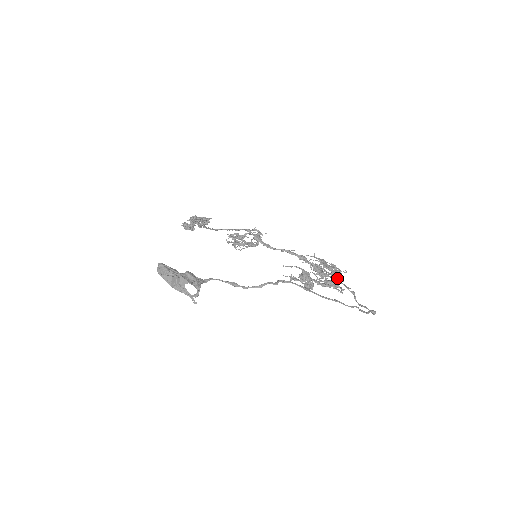
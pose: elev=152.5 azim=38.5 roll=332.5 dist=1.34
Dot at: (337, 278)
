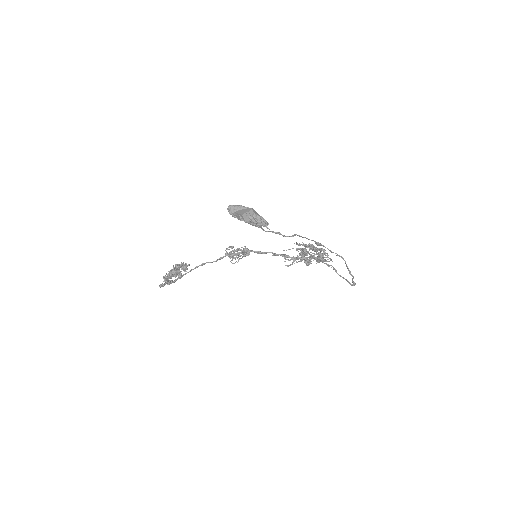
Dot at: (324, 249)
